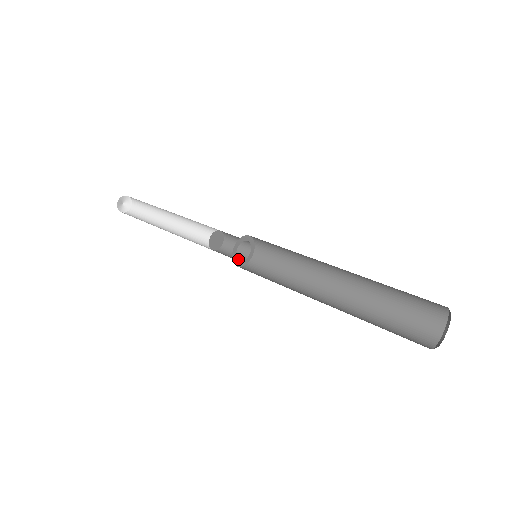
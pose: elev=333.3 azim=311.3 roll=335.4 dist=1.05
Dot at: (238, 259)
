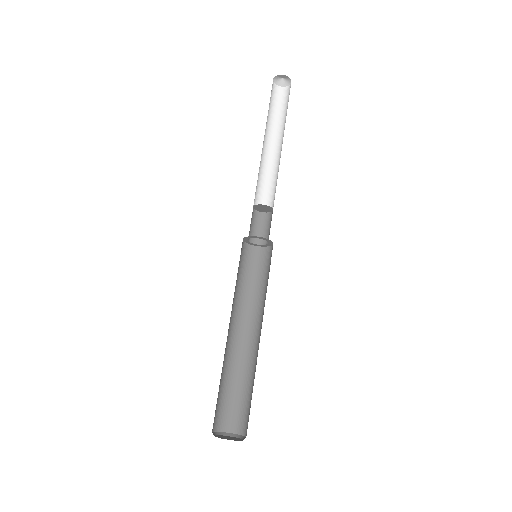
Dot at: occluded
